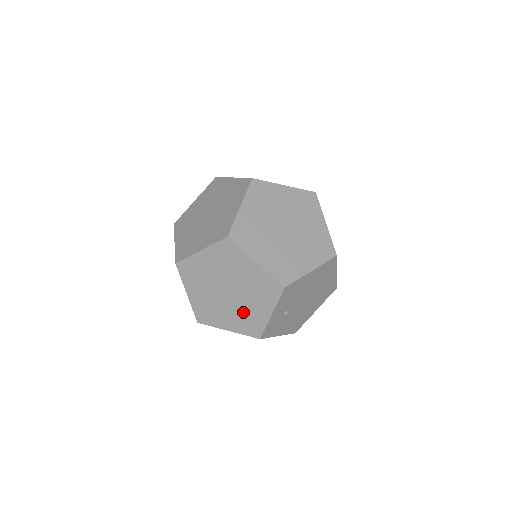
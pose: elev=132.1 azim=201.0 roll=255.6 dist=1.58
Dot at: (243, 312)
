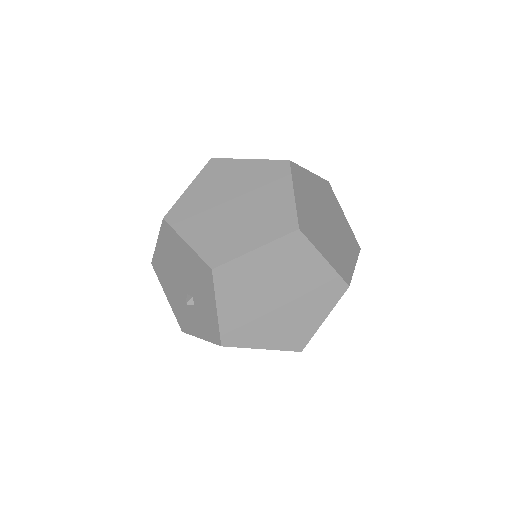
Dot at: (290, 322)
